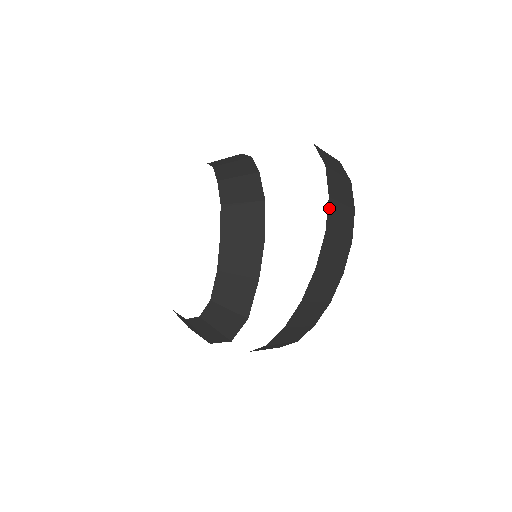
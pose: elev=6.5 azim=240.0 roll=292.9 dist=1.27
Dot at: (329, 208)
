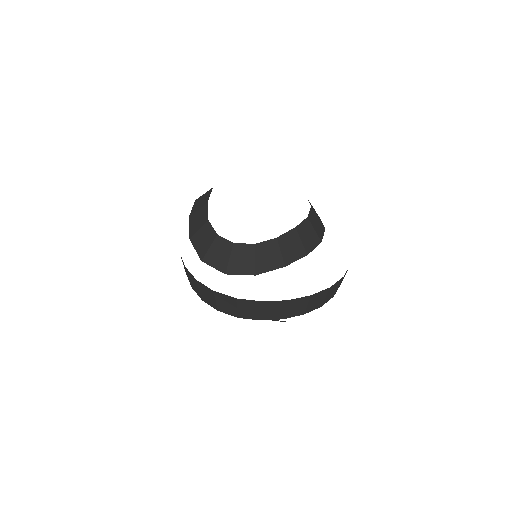
Dot at: (339, 281)
